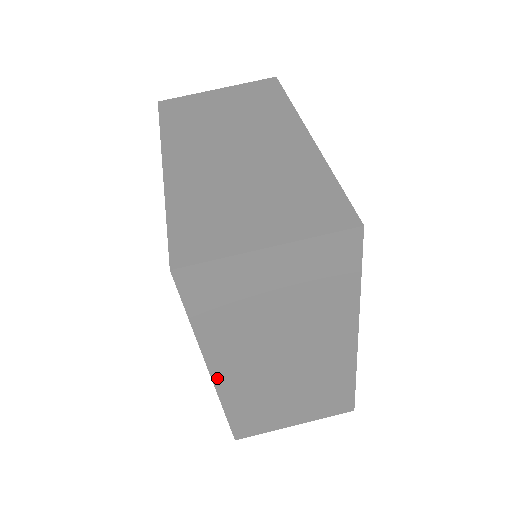
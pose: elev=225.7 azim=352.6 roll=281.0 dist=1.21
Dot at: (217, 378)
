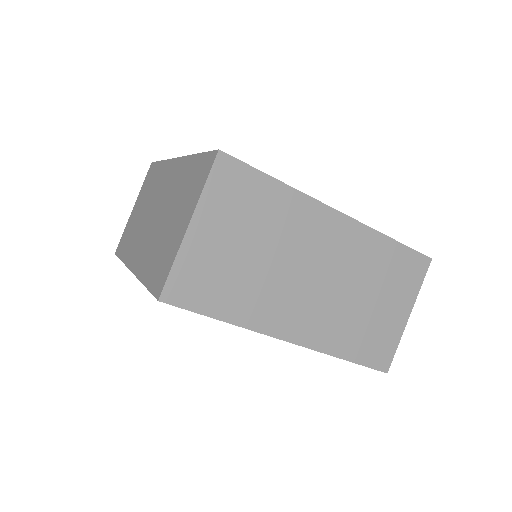
Dot at: (296, 339)
